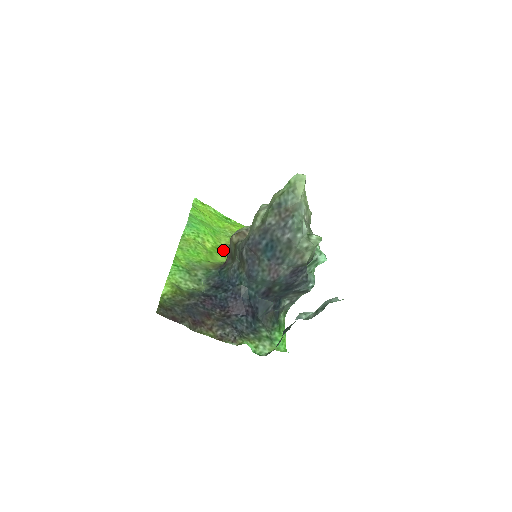
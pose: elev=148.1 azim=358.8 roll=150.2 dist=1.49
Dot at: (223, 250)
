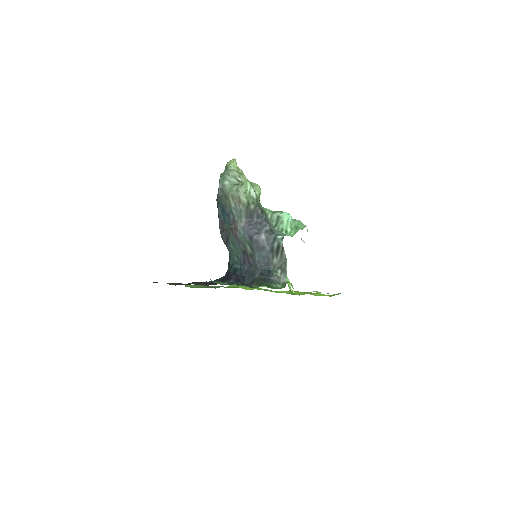
Dot at: occluded
